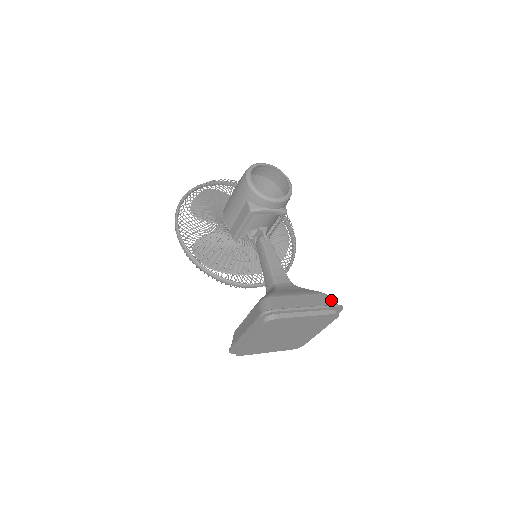
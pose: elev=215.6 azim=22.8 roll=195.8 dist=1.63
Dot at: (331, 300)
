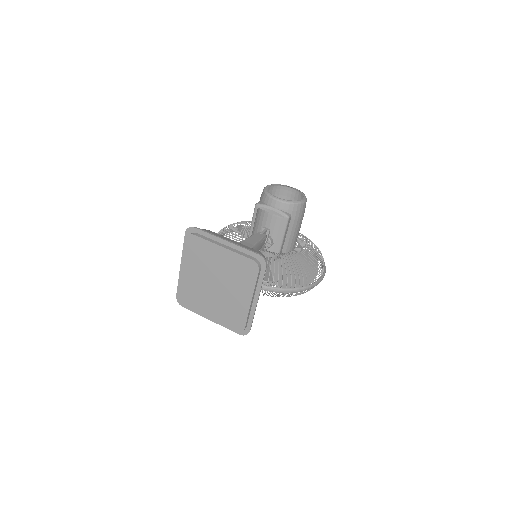
Dot at: (259, 253)
